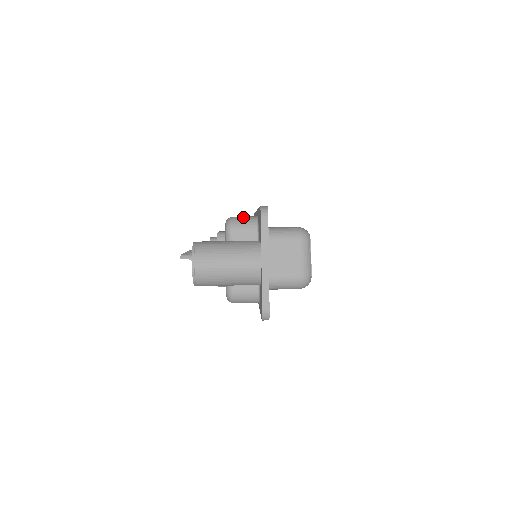
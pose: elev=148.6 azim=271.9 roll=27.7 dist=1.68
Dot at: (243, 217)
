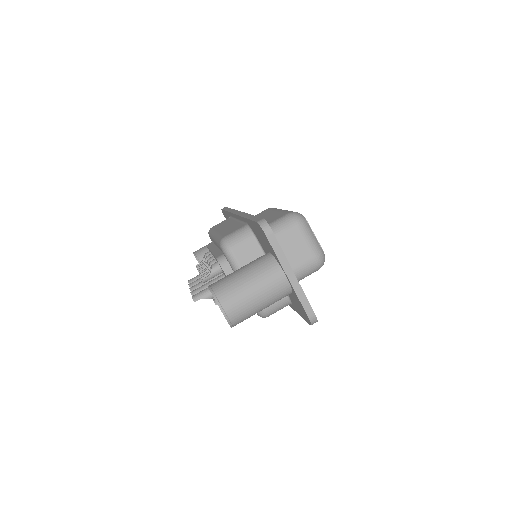
Dot at: (234, 233)
